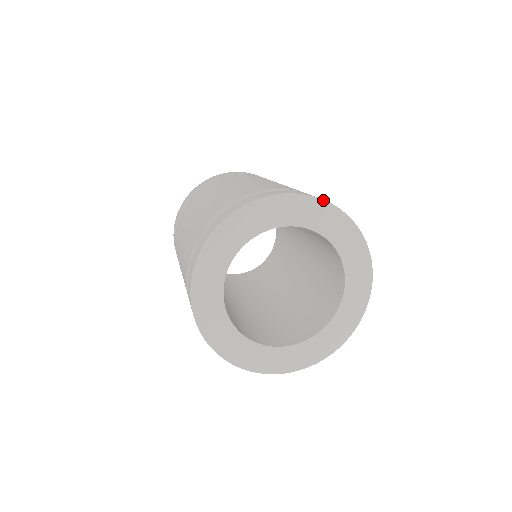
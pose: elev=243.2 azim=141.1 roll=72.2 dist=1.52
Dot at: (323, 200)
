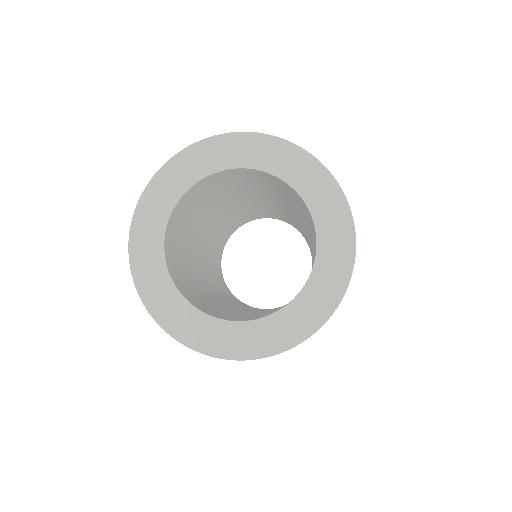
Dot at: (341, 189)
